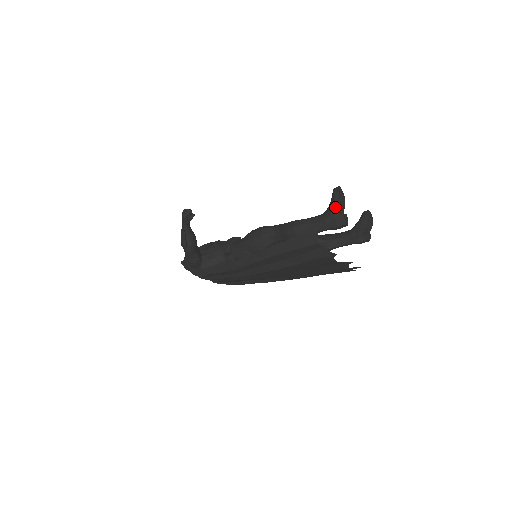
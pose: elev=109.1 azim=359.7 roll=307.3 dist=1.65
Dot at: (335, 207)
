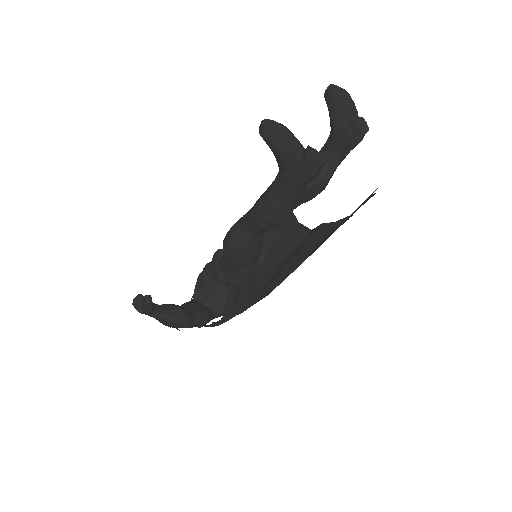
Dot at: (285, 157)
